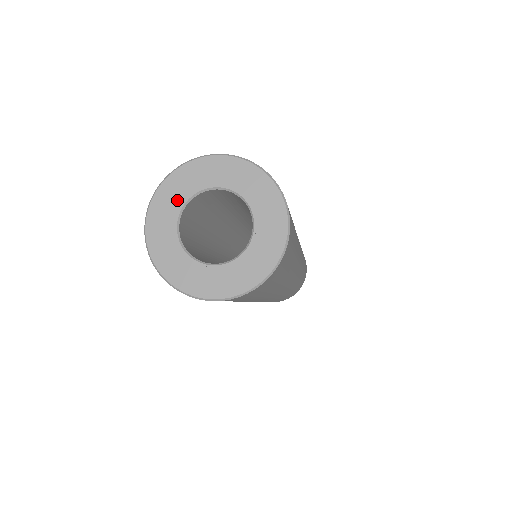
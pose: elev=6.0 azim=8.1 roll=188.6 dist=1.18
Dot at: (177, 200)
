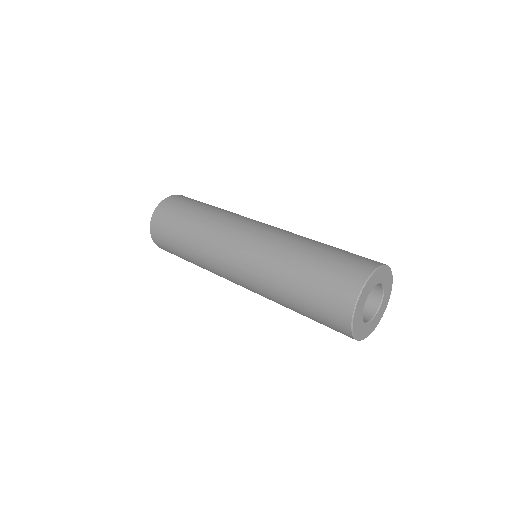
Dot at: (361, 311)
